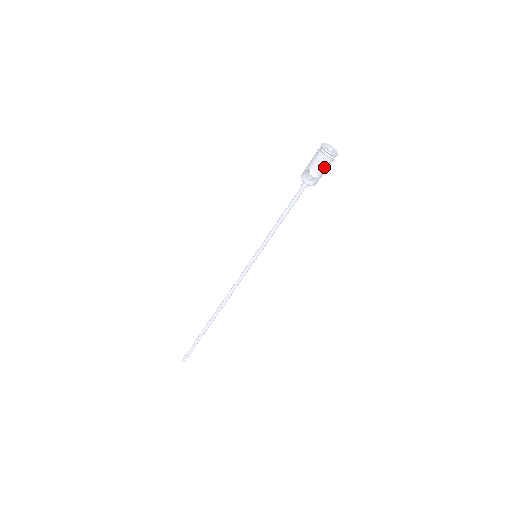
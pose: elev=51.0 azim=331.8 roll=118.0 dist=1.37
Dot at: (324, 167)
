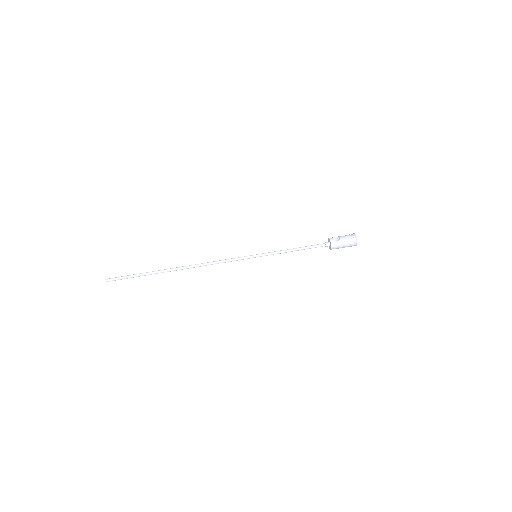
Dot at: (347, 241)
